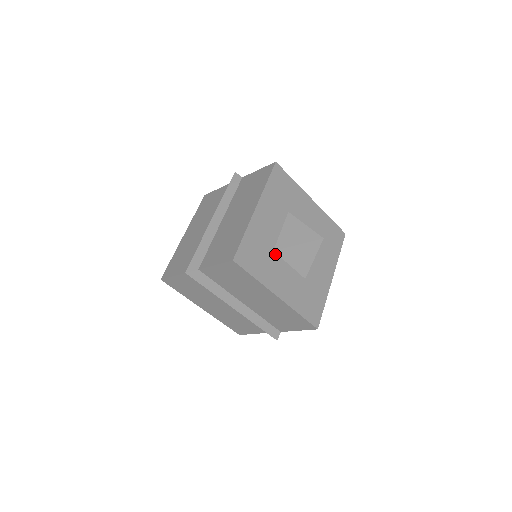
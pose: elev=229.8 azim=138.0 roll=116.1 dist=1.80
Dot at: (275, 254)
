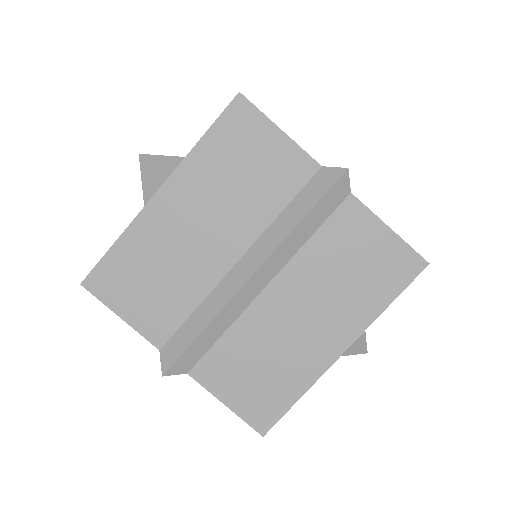
Dot at: occluded
